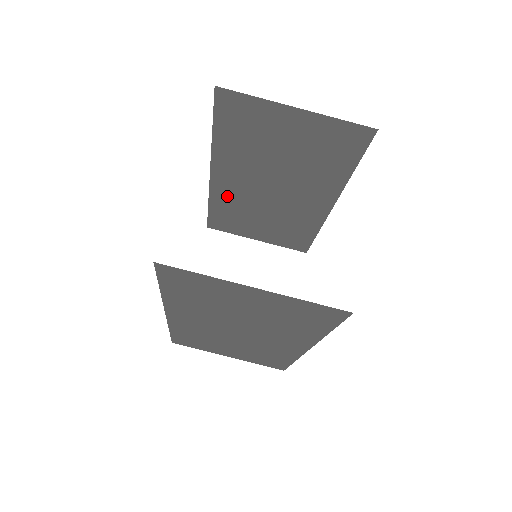
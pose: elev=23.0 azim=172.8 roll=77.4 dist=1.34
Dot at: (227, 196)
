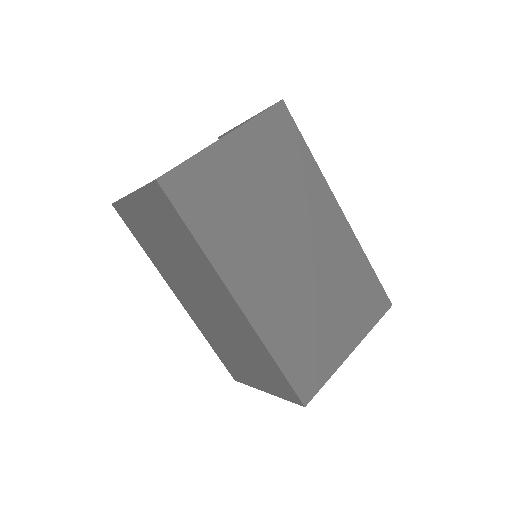
Dot at: occluded
